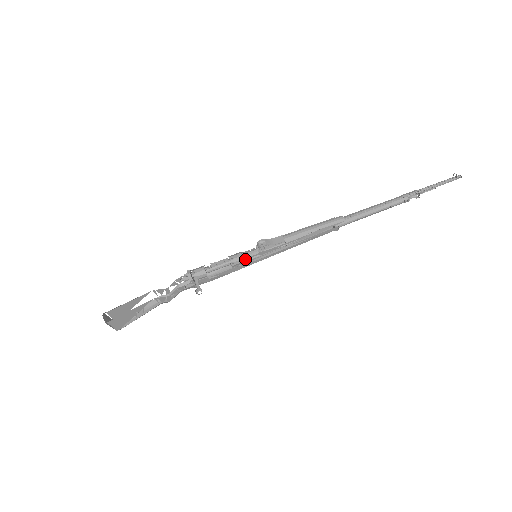
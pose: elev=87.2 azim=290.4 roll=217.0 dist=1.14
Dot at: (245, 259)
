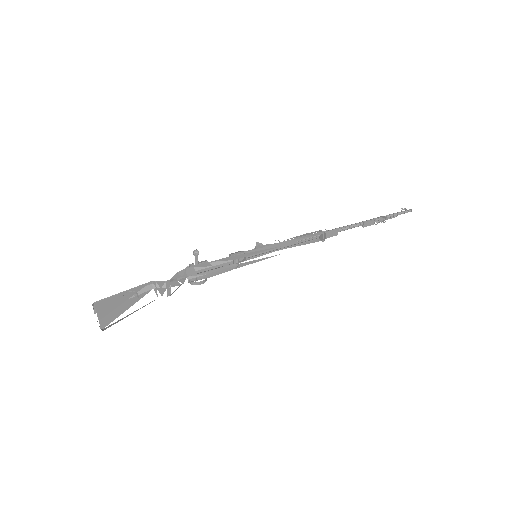
Dot at: (248, 264)
